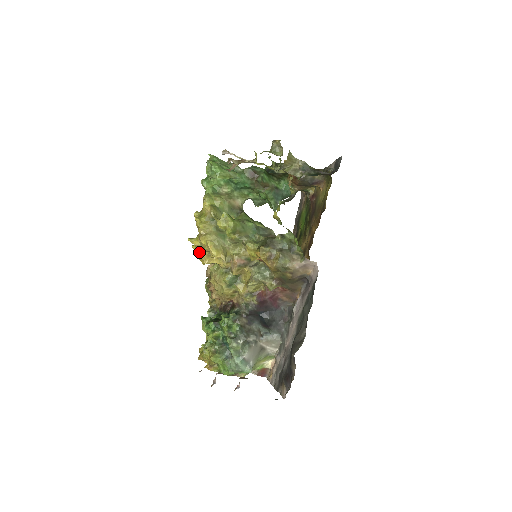
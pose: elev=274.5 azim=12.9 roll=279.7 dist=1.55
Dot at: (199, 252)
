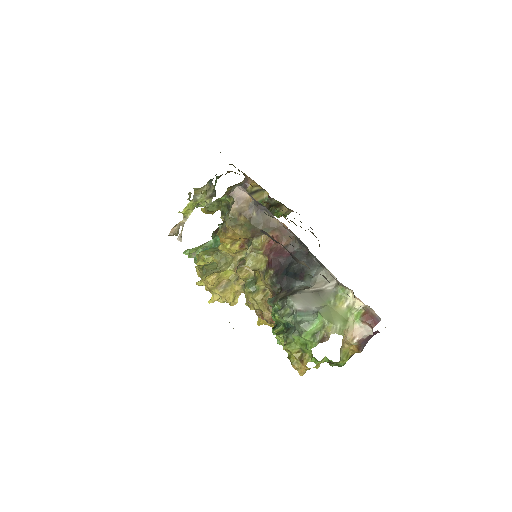
Dot at: (230, 305)
